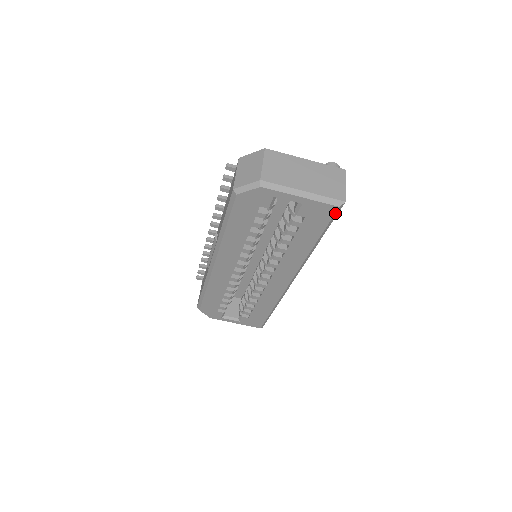
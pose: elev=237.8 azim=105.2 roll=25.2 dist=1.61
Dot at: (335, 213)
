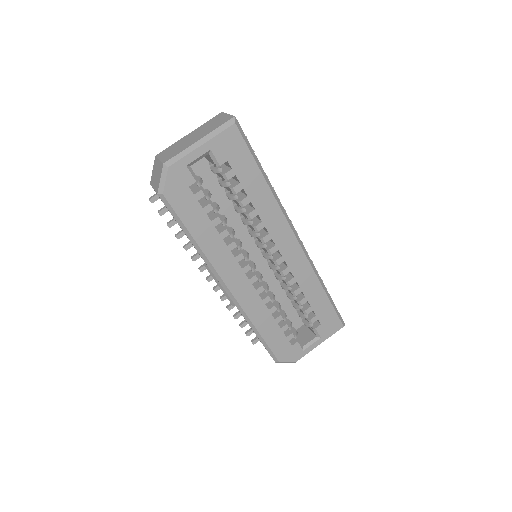
Dot at: (240, 133)
